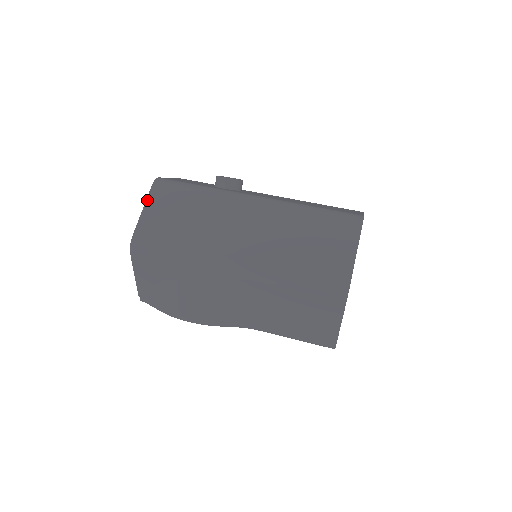
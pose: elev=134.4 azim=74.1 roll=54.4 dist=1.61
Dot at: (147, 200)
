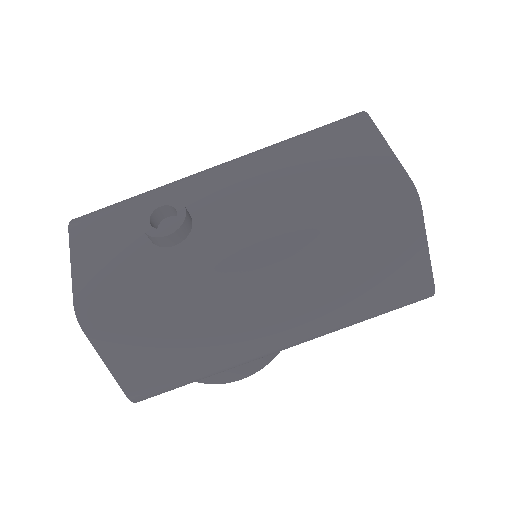
Dot at: (98, 351)
